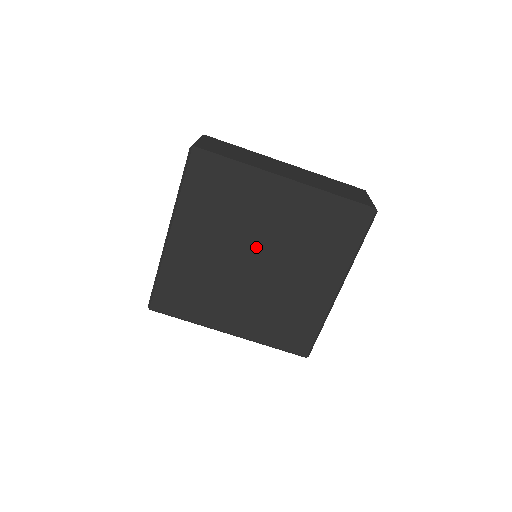
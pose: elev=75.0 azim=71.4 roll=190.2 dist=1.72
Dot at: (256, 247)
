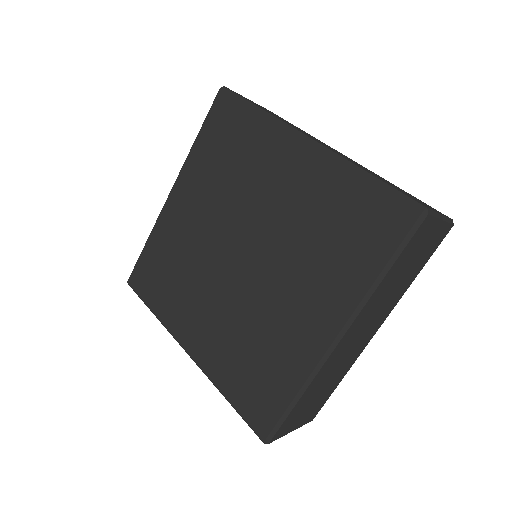
Dot at: (248, 230)
